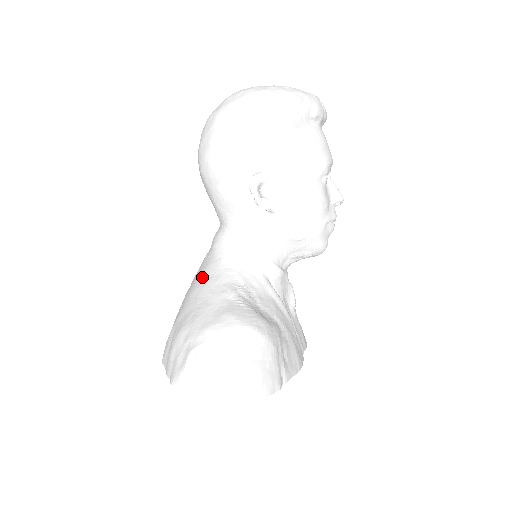
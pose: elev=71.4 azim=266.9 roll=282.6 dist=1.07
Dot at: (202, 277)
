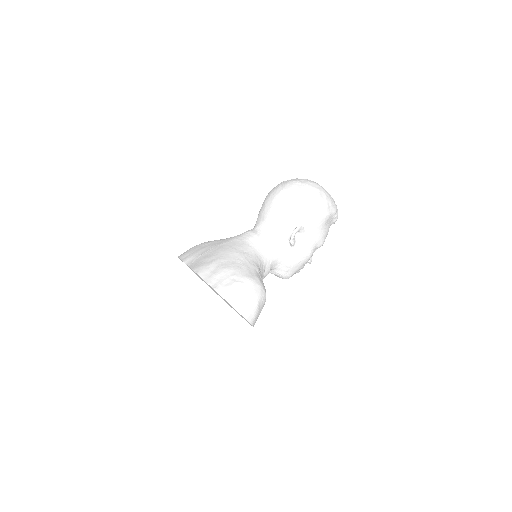
Dot at: (240, 249)
